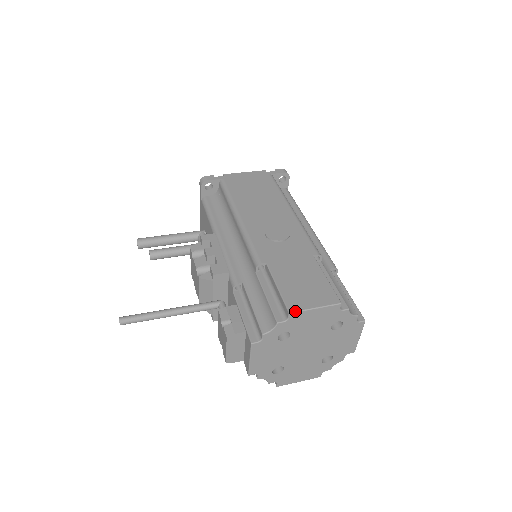
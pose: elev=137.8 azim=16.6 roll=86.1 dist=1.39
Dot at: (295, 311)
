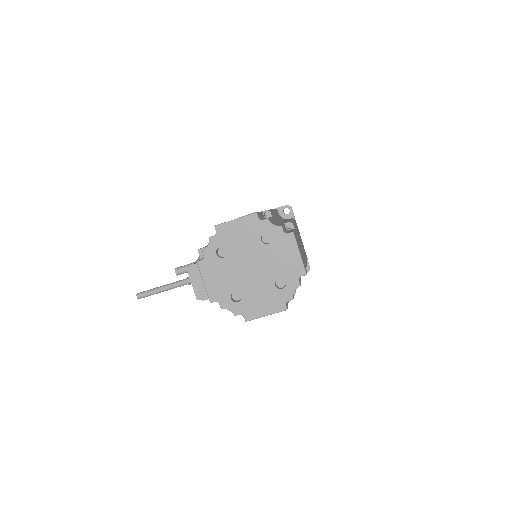
Dot at: (219, 224)
